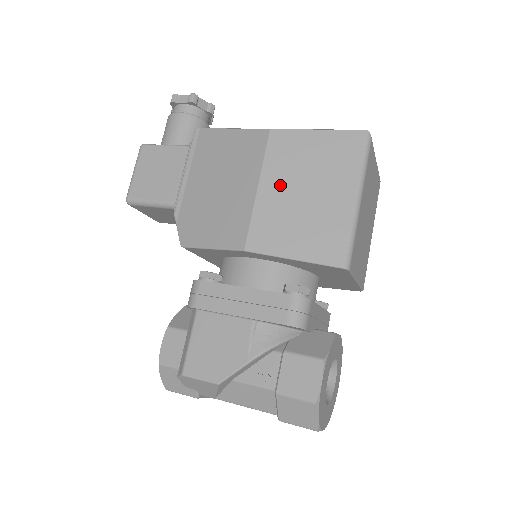
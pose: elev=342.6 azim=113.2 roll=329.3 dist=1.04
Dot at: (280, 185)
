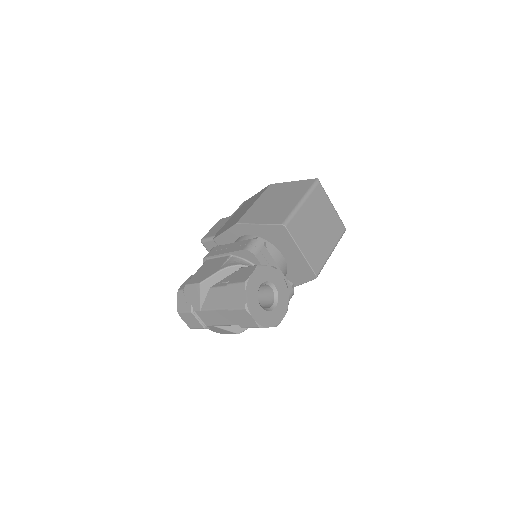
Dot at: (265, 200)
